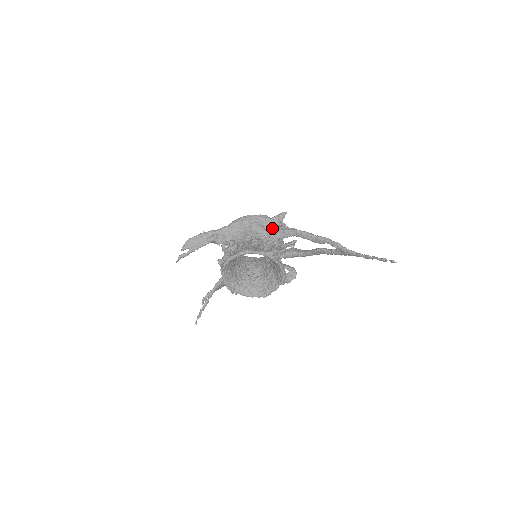
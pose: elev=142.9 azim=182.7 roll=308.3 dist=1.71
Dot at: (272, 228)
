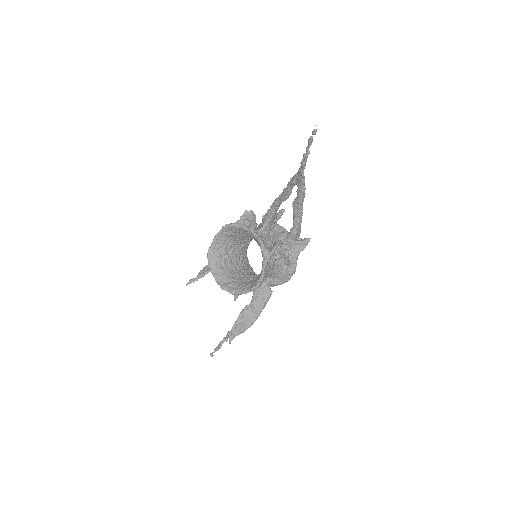
Dot at: occluded
